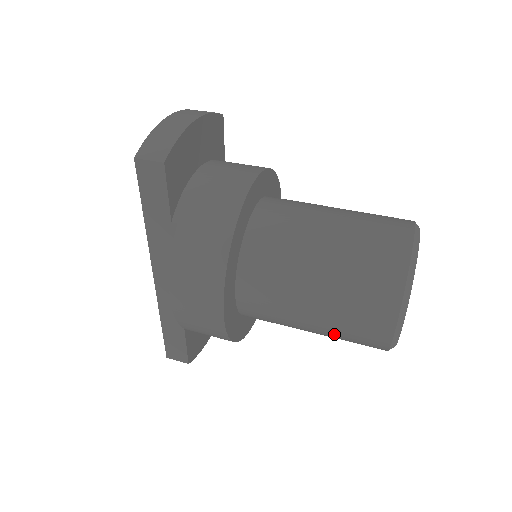
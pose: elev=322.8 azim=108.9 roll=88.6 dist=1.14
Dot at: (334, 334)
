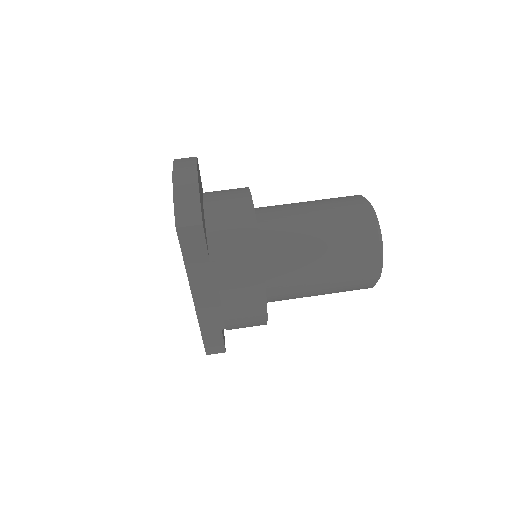
Dot at: (336, 292)
